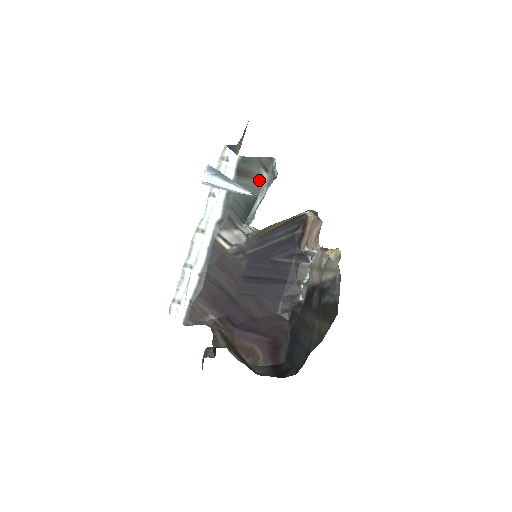
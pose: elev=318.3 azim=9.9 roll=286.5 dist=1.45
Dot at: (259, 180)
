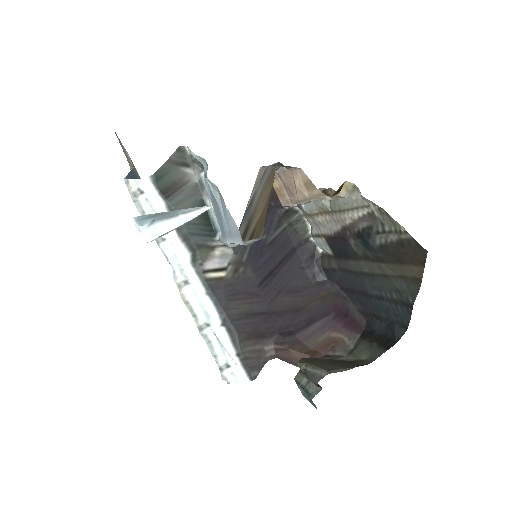
Dot at: (189, 182)
